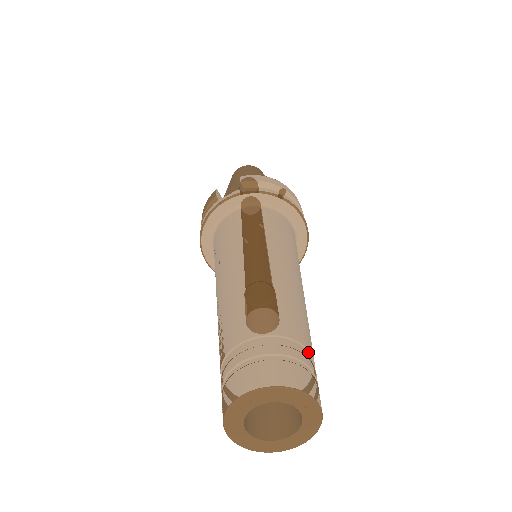
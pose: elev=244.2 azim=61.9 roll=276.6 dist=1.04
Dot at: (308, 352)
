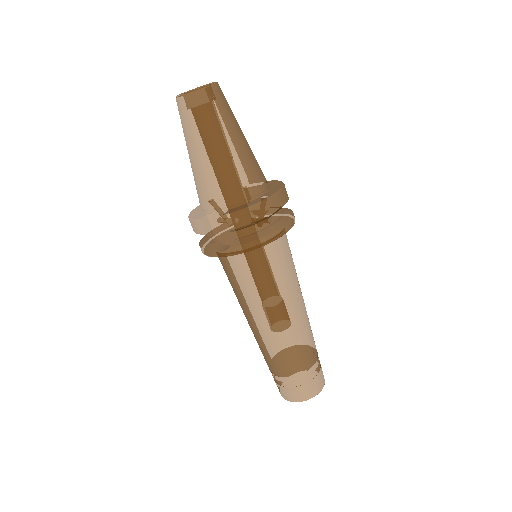
Dot at: (315, 363)
